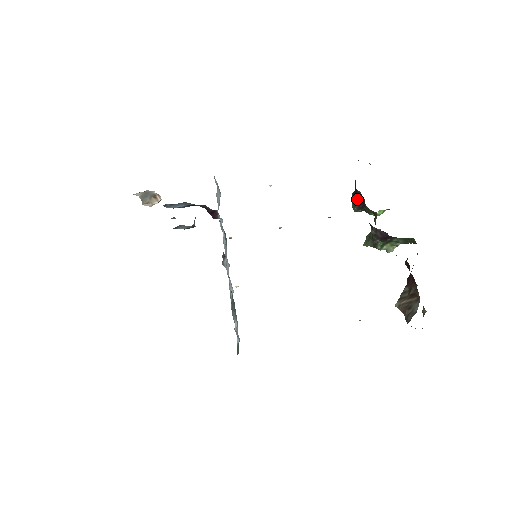
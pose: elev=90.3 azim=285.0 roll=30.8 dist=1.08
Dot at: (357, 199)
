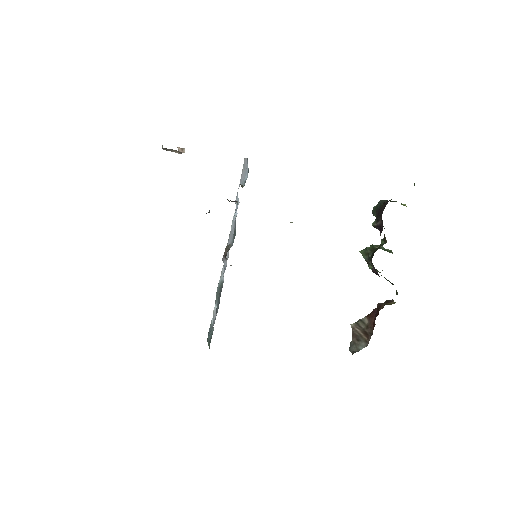
Dot at: (378, 220)
